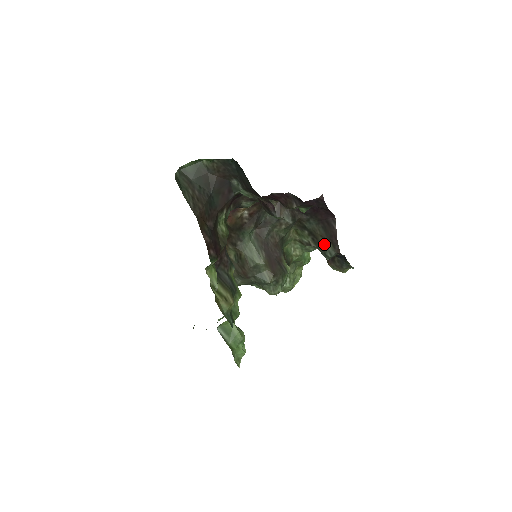
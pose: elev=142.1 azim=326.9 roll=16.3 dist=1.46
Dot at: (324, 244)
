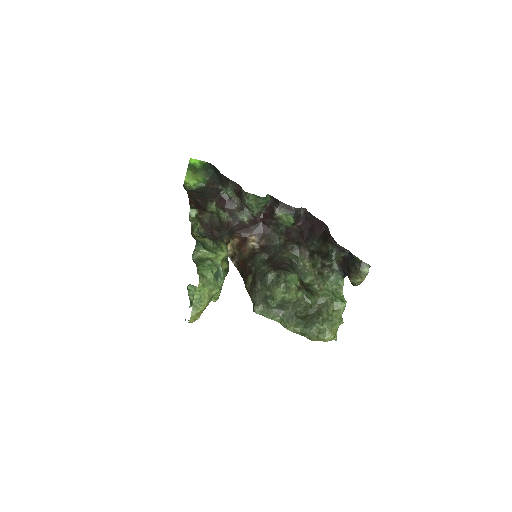
Dot at: (327, 250)
